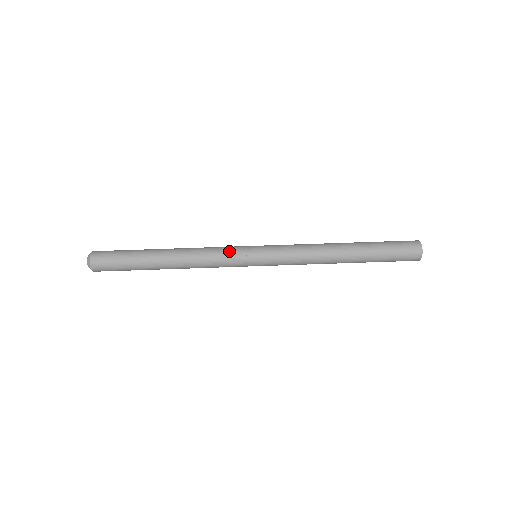
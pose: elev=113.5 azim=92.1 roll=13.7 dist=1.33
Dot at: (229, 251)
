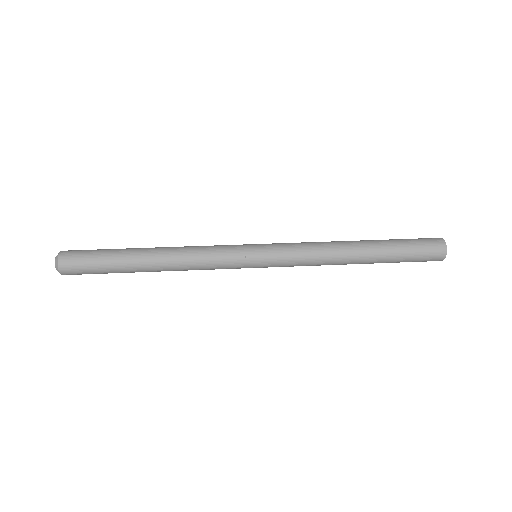
Dot at: occluded
